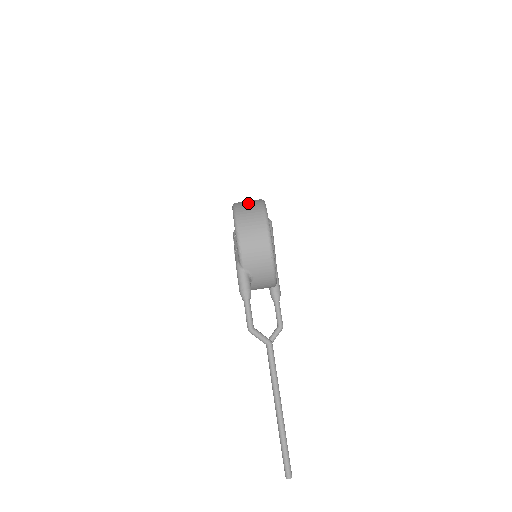
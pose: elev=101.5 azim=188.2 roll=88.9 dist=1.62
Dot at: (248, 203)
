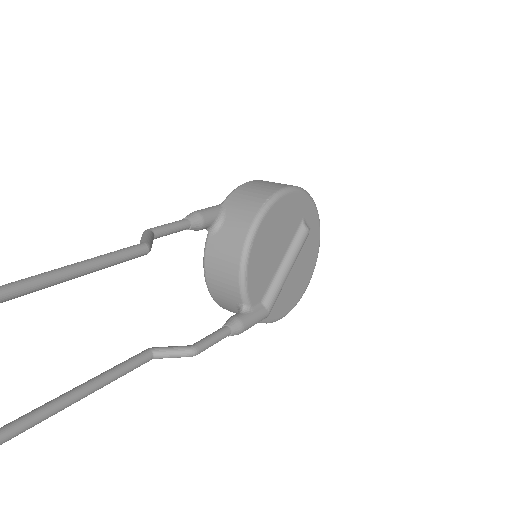
Dot at: occluded
